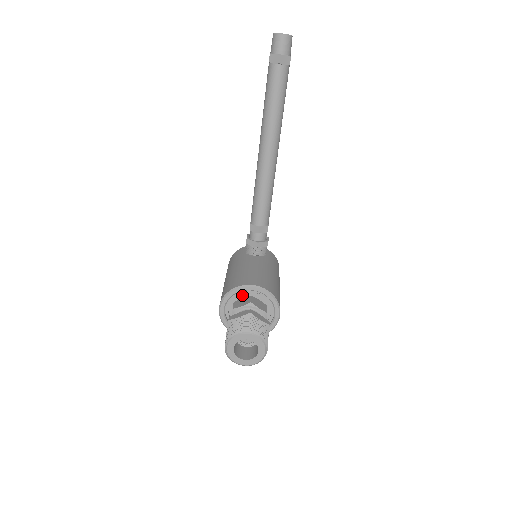
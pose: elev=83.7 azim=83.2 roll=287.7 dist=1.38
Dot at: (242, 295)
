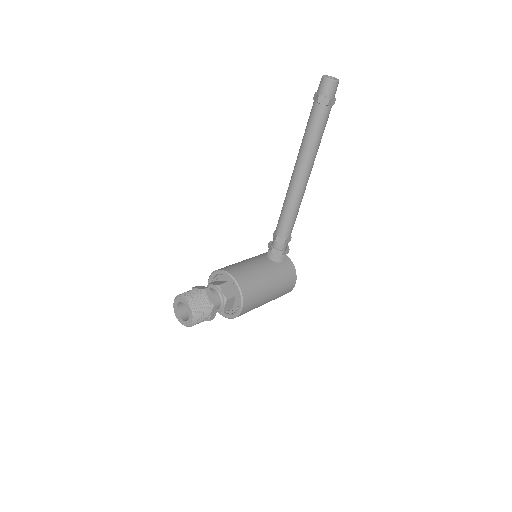
Dot at: (224, 278)
